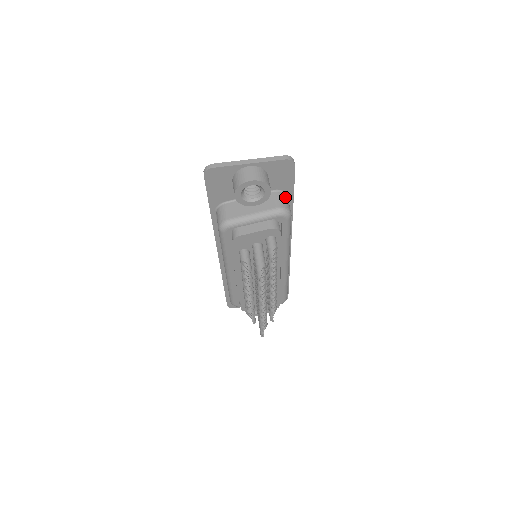
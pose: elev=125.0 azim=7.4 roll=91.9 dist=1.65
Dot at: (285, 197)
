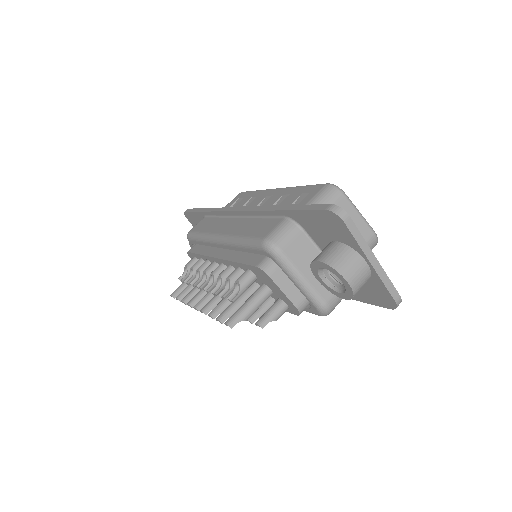
Dot at: occluded
